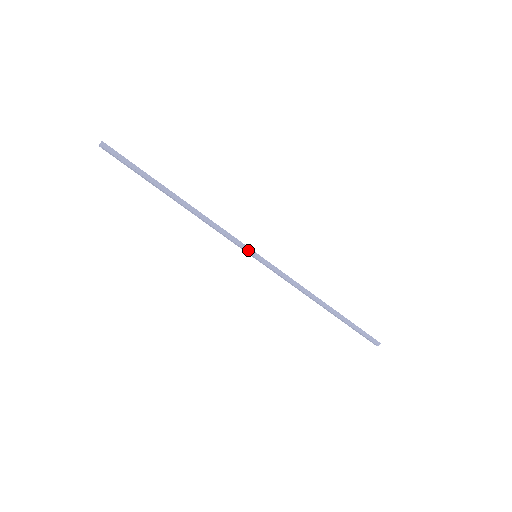
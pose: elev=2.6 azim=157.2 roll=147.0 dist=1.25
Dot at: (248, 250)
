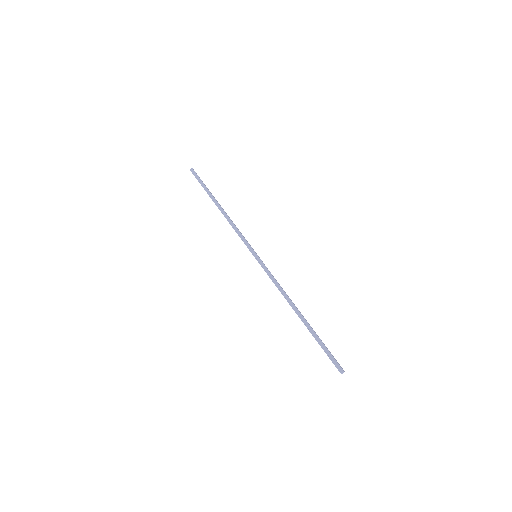
Dot at: (251, 250)
